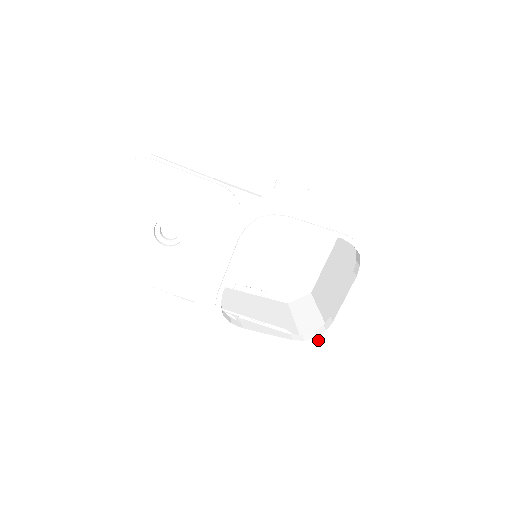
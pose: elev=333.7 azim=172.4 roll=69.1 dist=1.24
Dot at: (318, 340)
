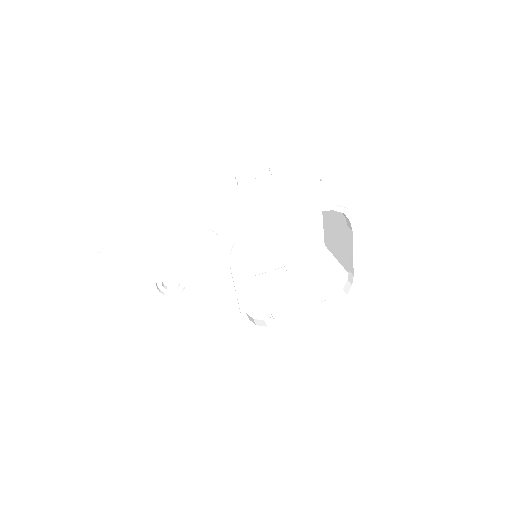
Dot at: (349, 296)
